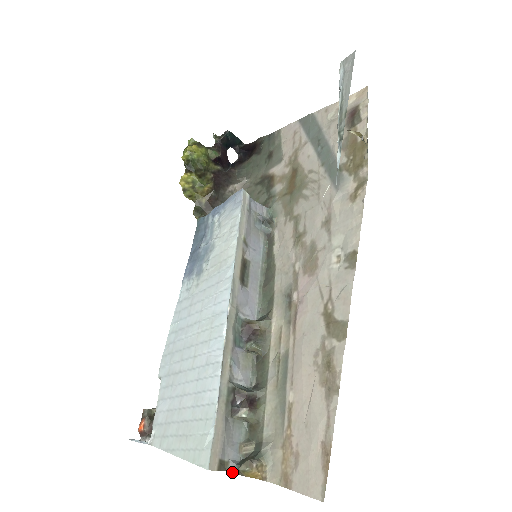
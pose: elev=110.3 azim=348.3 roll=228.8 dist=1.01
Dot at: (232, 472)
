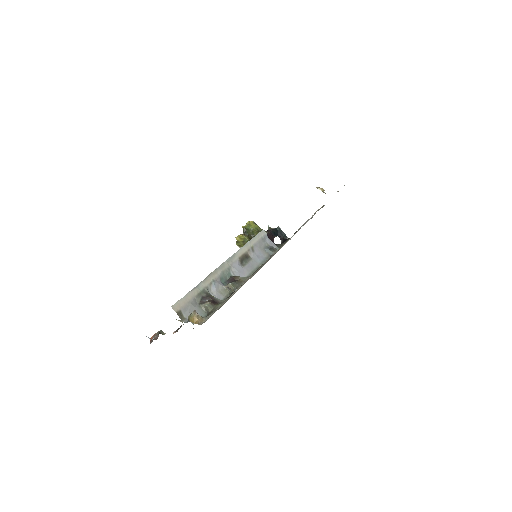
Dot at: (185, 322)
